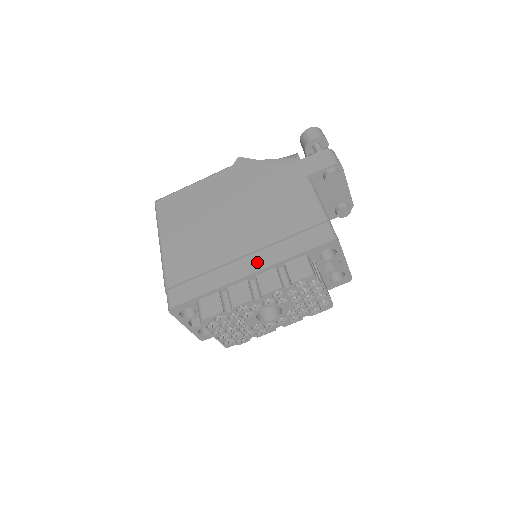
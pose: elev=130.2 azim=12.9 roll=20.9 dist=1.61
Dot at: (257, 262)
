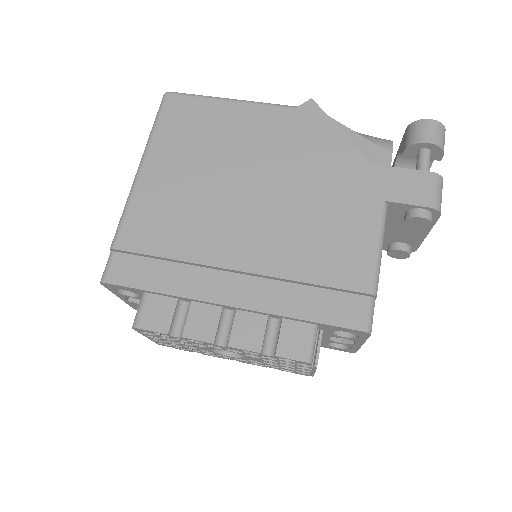
Dot at: (248, 293)
